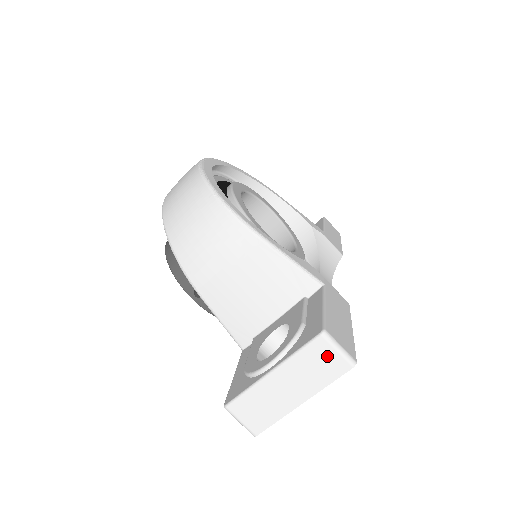
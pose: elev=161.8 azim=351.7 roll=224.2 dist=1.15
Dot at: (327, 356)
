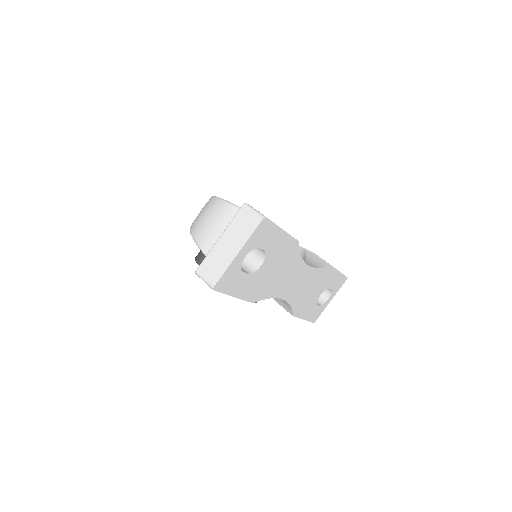
Dot at: (248, 216)
